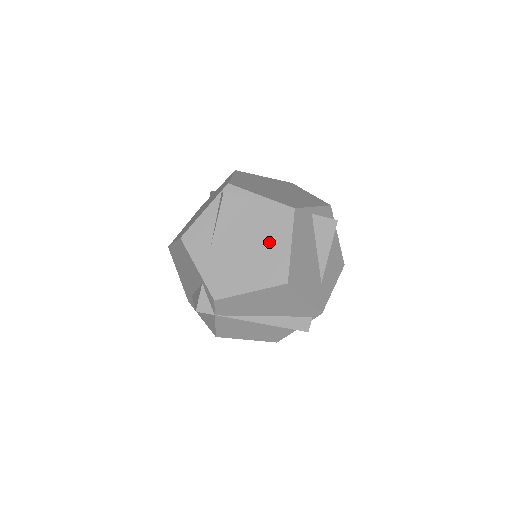
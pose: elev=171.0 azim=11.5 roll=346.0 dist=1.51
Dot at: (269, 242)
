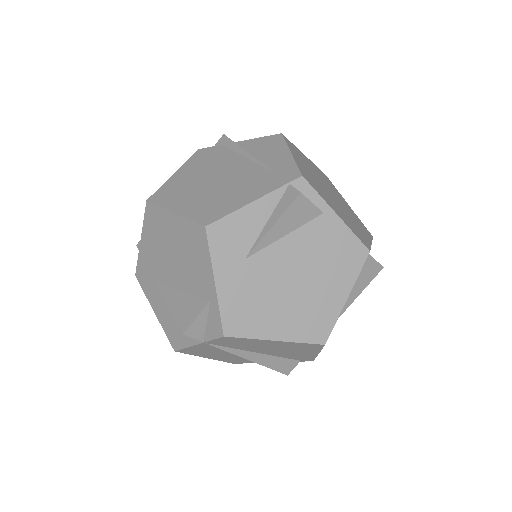
Dot at: (324, 283)
